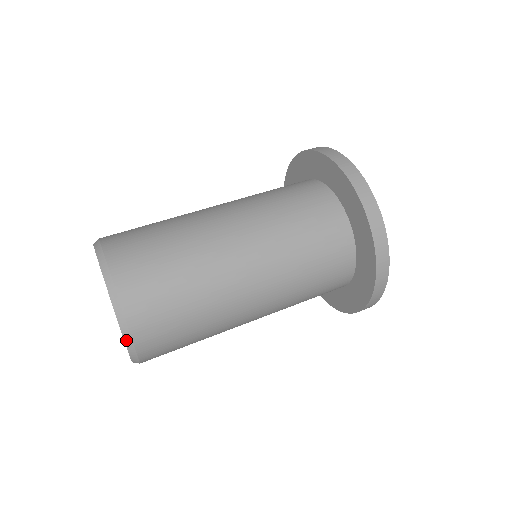
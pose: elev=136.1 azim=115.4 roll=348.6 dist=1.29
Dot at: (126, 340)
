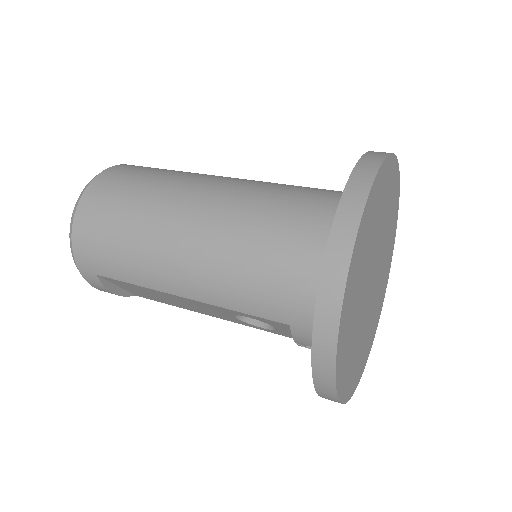
Dot at: (79, 198)
